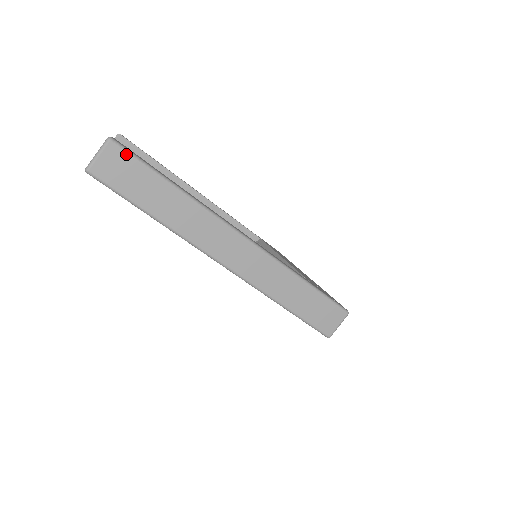
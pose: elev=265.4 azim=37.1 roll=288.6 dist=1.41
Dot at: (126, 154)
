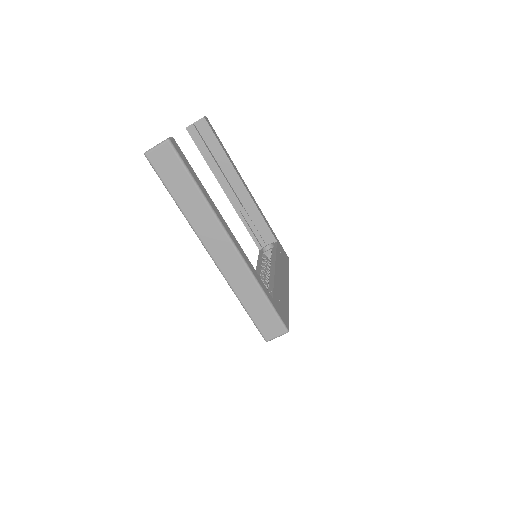
Dot at: (175, 154)
